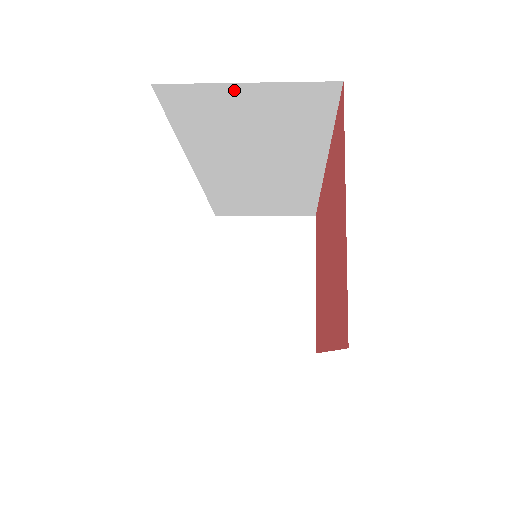
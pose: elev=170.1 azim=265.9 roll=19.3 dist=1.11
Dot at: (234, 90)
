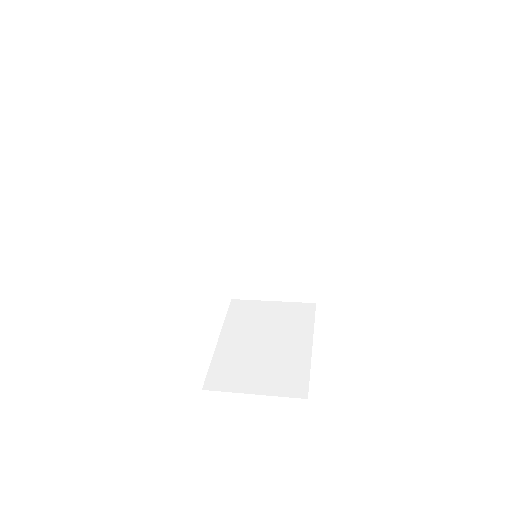
Dot at: (252, 119)
